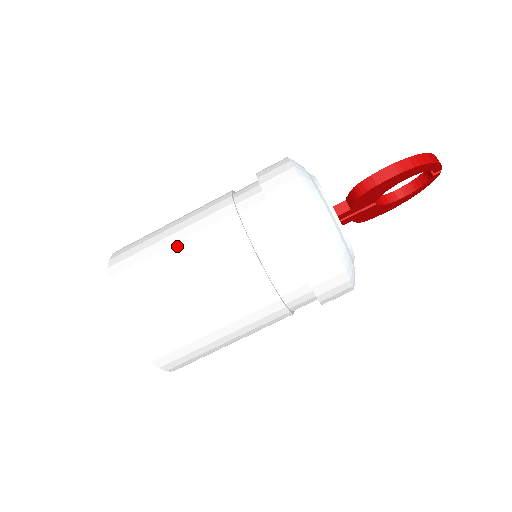
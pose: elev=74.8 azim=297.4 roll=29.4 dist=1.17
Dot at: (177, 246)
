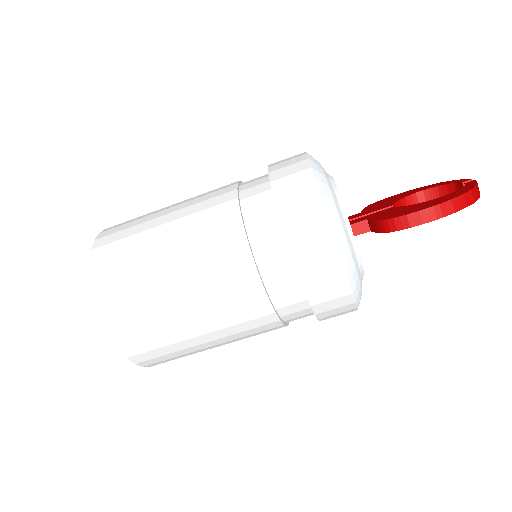
Dot at: (175, 269)
